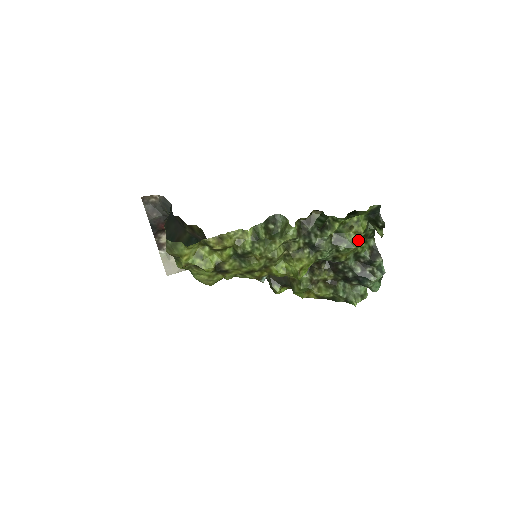
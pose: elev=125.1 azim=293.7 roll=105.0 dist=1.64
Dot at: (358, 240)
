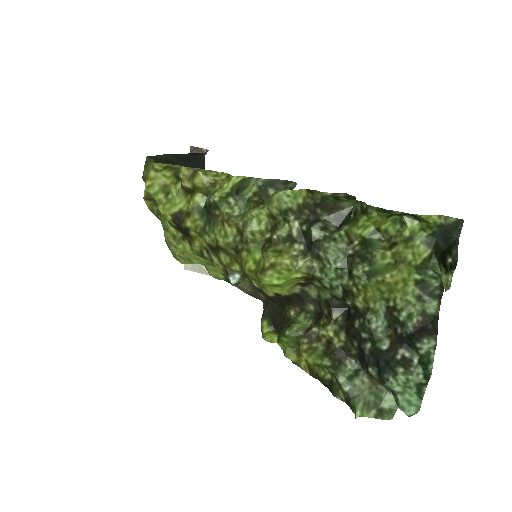
Dot at: (394, 270)
